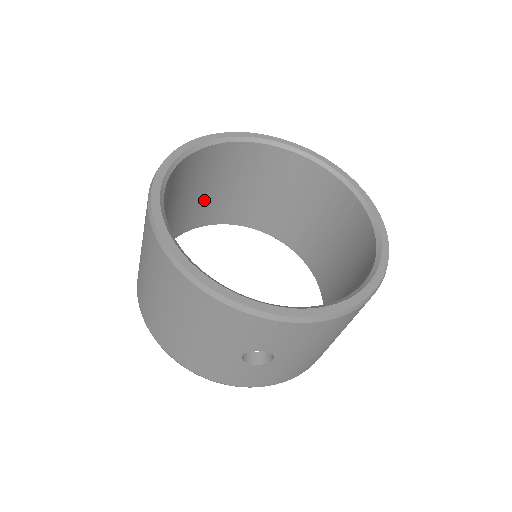
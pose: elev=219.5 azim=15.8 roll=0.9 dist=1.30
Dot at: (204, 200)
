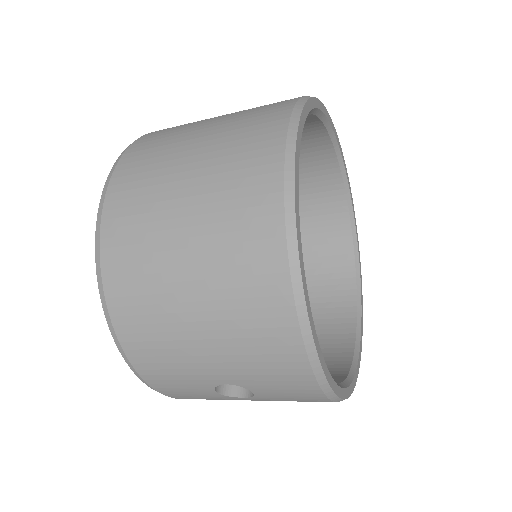
Dot at: occluded
